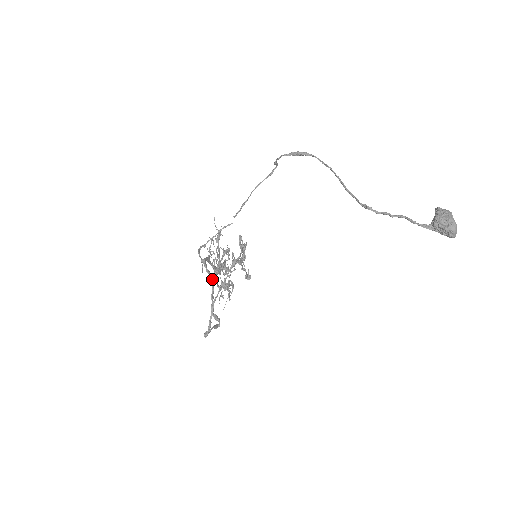
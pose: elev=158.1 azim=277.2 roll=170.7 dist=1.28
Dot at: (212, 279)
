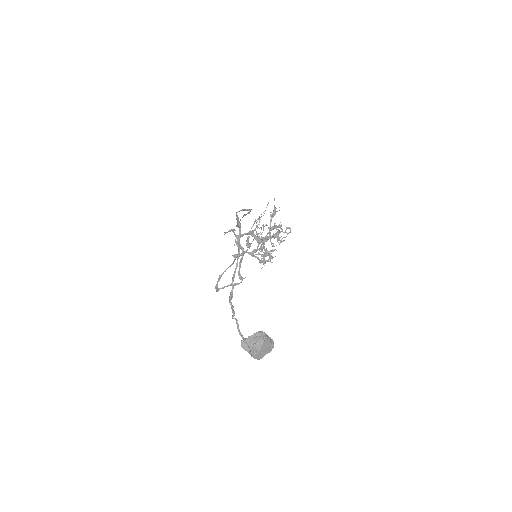
Dot at: (243, 251)
